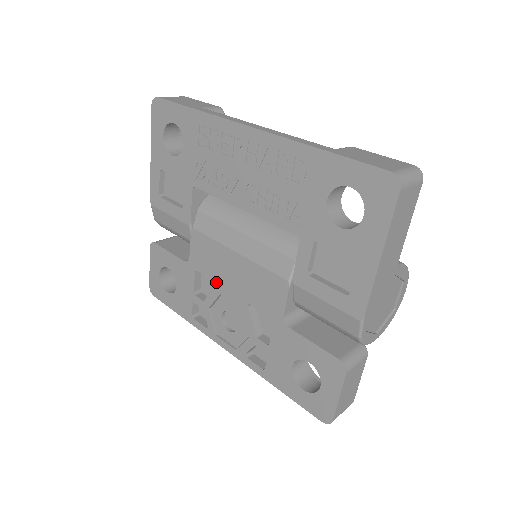
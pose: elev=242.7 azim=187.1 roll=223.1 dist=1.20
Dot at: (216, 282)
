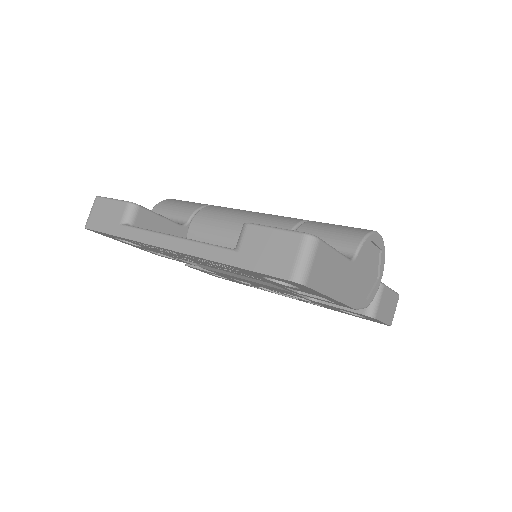
Dot at: occluded
